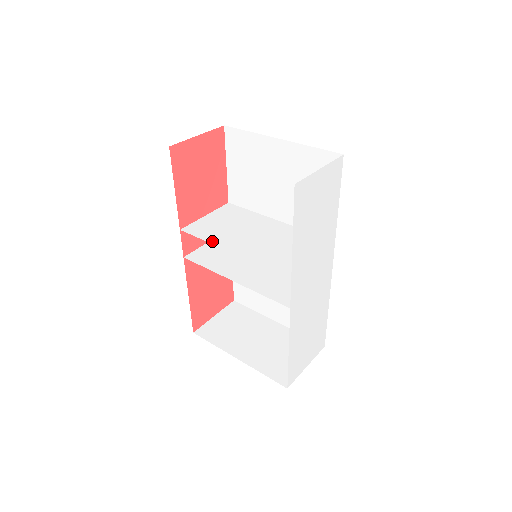
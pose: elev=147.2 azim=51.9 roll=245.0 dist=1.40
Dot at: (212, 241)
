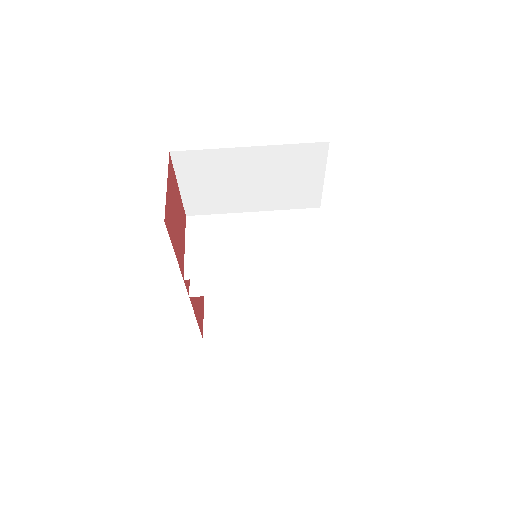
Dot at: (228, 274)
